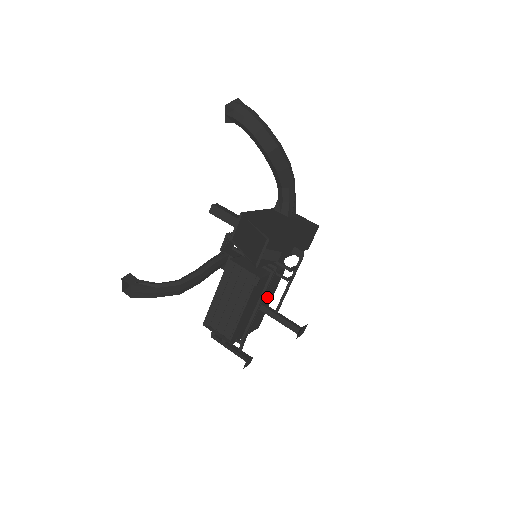
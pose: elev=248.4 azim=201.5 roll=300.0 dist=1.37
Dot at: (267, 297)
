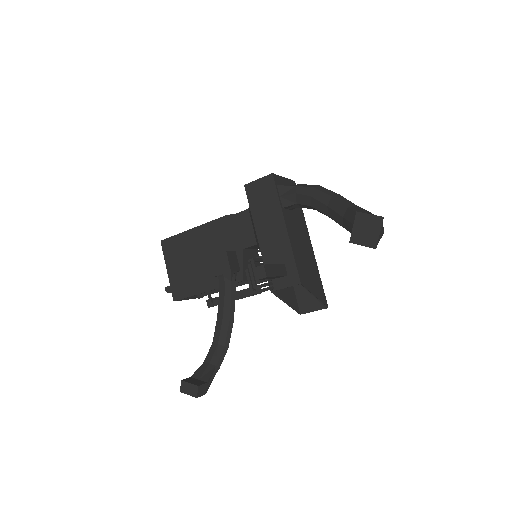
Dot at: occluded
